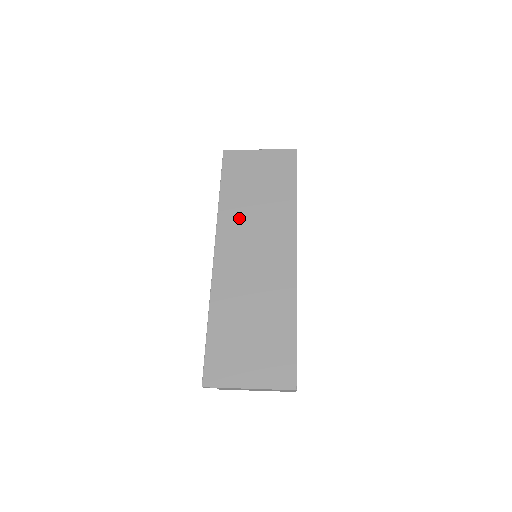
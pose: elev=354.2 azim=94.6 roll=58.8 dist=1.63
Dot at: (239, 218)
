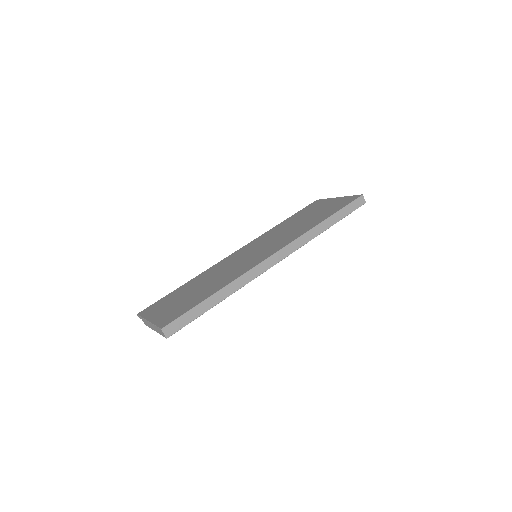
Dot at: (274, 233)
